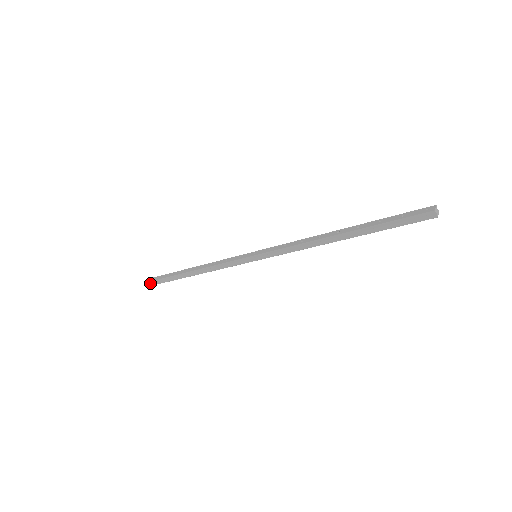
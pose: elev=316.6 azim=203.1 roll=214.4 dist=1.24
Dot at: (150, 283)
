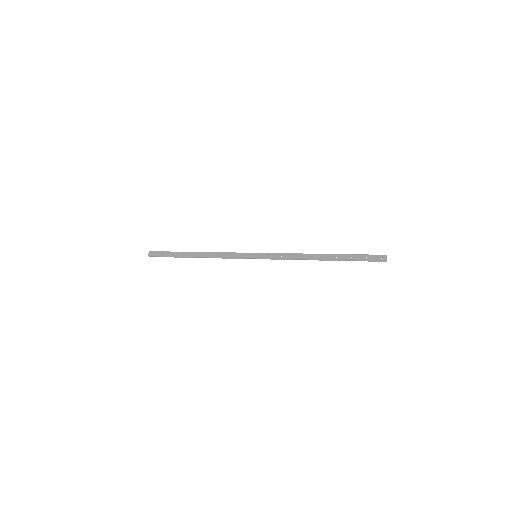
Dot at: (154, 256)
